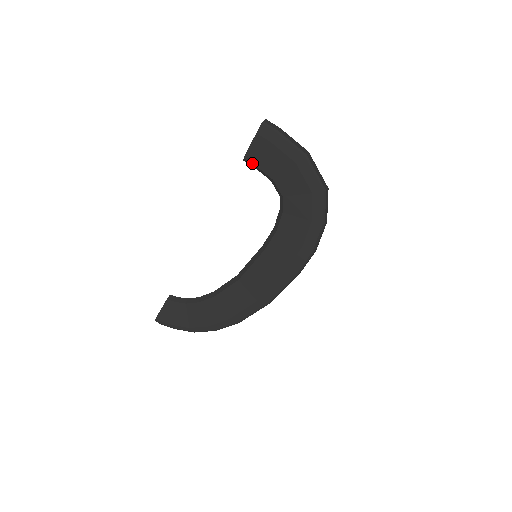
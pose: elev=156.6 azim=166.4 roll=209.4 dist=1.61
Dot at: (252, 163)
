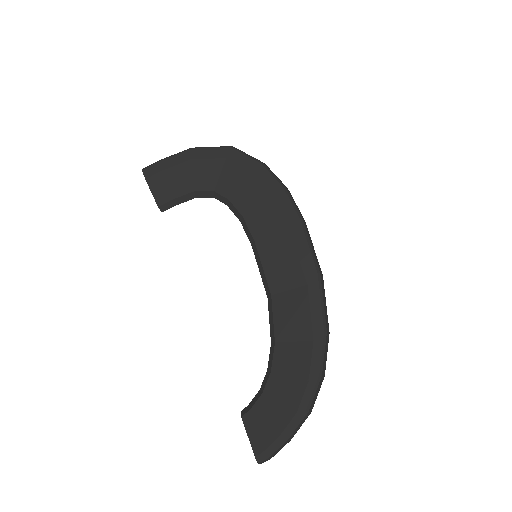
Dot at: (167, 202)
